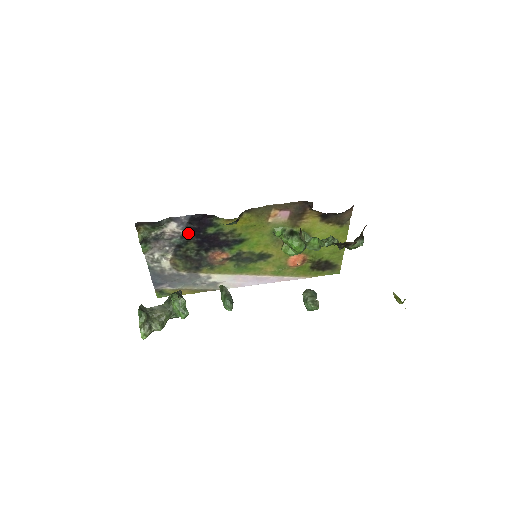
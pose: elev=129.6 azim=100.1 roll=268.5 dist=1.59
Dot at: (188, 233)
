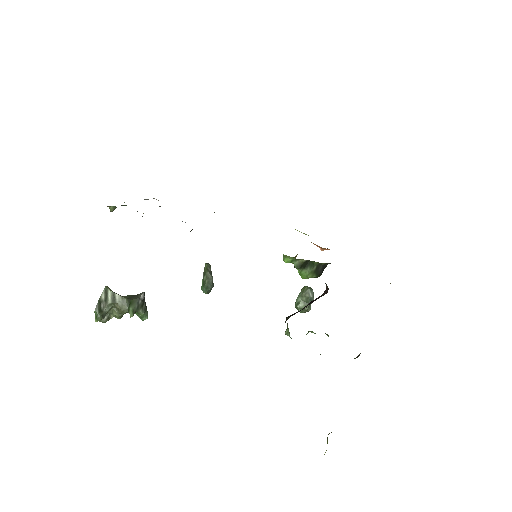
Dot at: occluded
